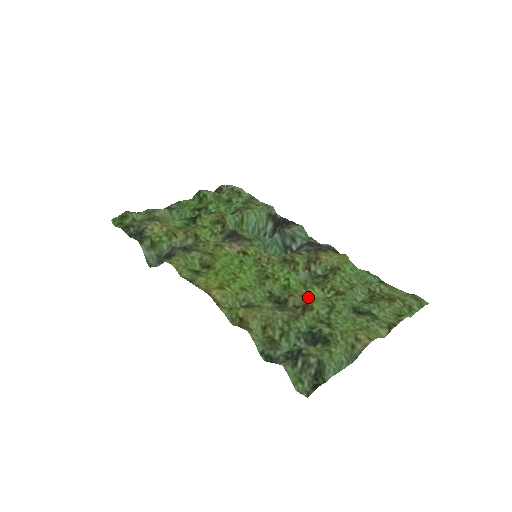
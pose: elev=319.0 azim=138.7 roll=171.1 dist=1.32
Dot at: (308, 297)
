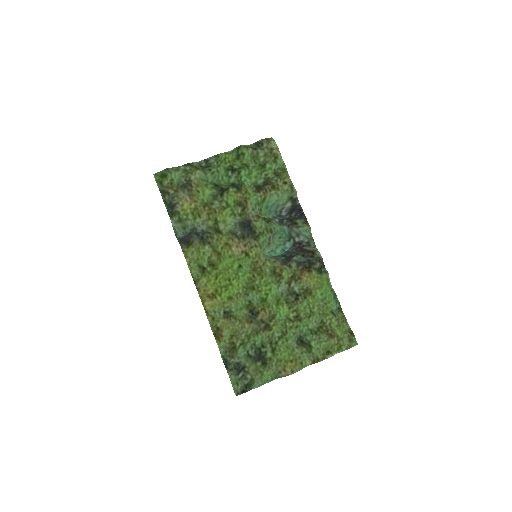
Dot at: (274, 315)
